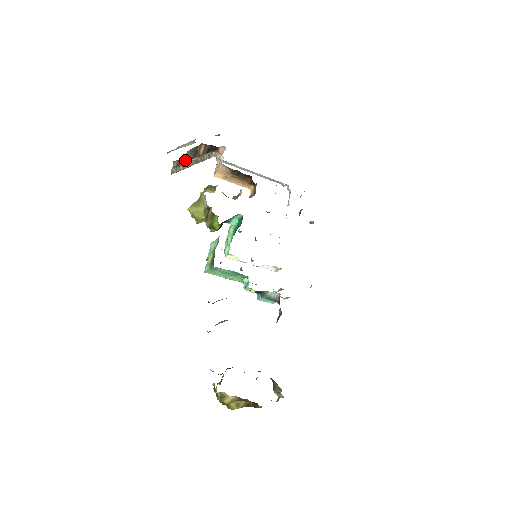
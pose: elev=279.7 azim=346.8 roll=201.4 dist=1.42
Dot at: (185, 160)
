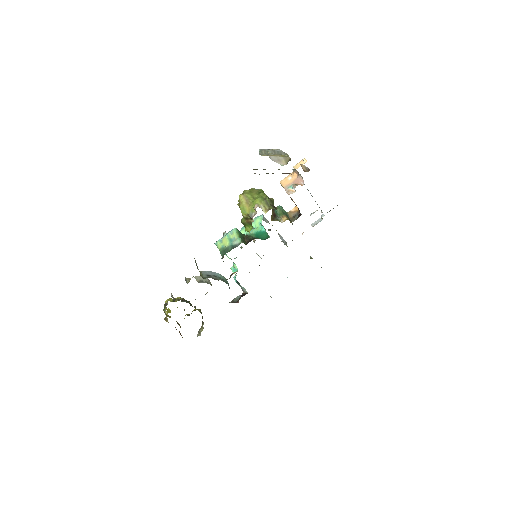
Dot at: (267, 173)
